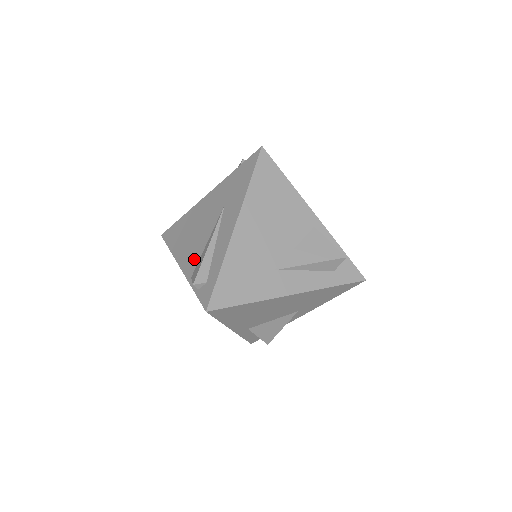
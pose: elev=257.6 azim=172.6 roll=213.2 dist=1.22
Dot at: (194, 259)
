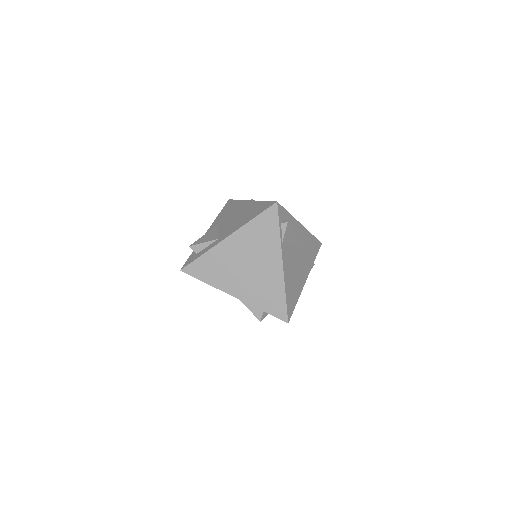
Dot at: occluded
